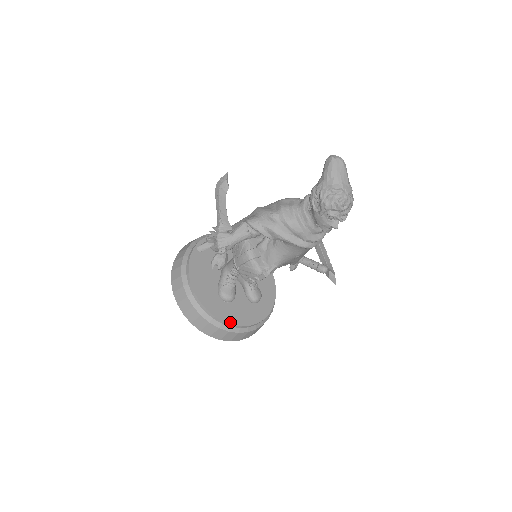
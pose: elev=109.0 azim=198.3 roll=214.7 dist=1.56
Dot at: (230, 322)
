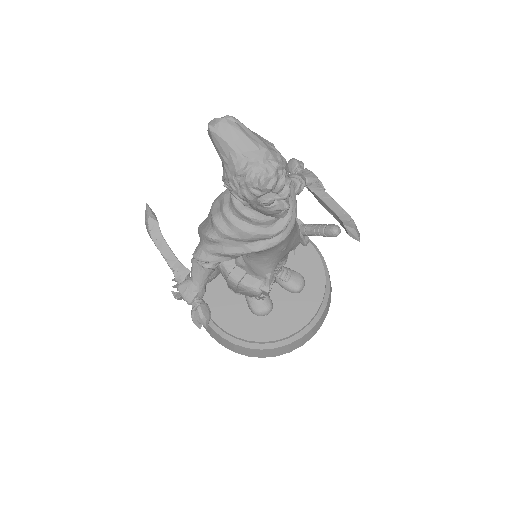
Dot at: (282, 336)
